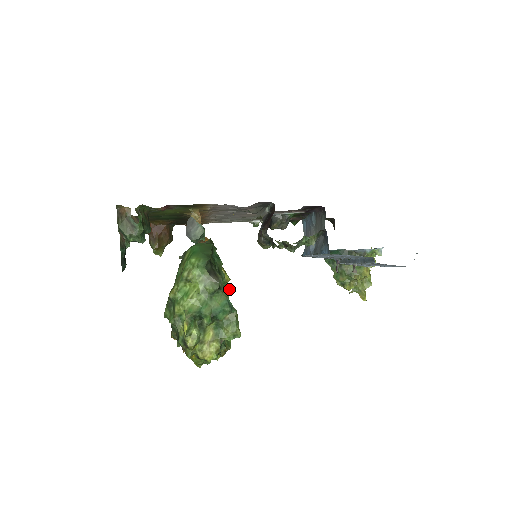
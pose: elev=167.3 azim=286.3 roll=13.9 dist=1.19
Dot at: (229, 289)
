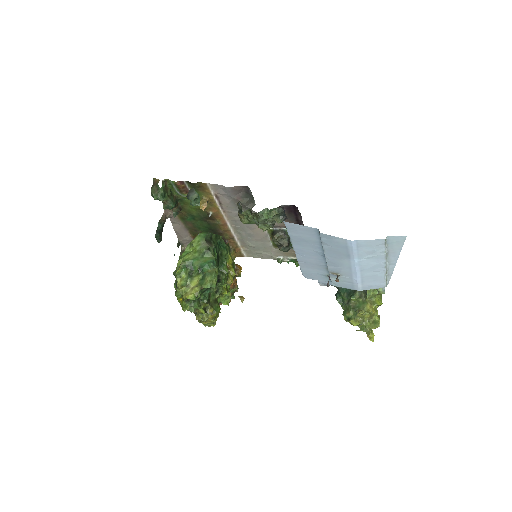
Dot at: (232, 279)
